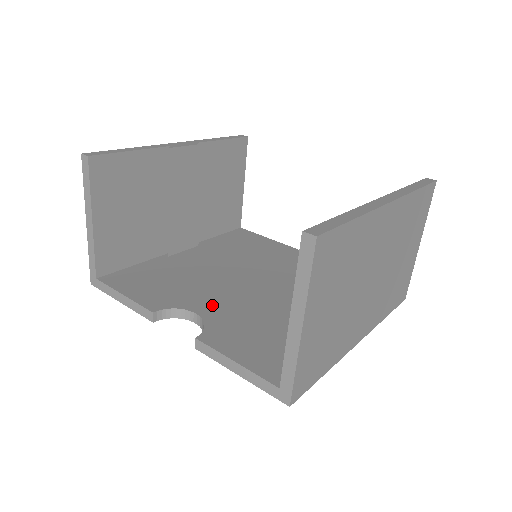
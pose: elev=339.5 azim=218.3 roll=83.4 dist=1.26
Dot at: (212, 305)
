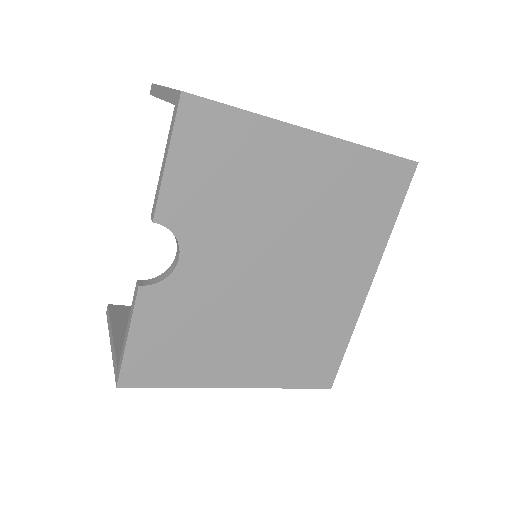
Dot at: occluded
